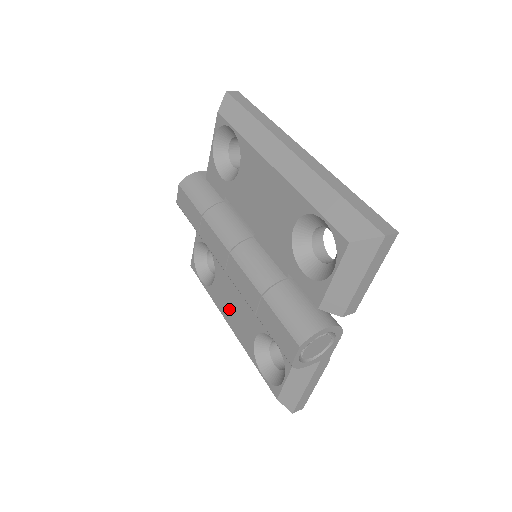
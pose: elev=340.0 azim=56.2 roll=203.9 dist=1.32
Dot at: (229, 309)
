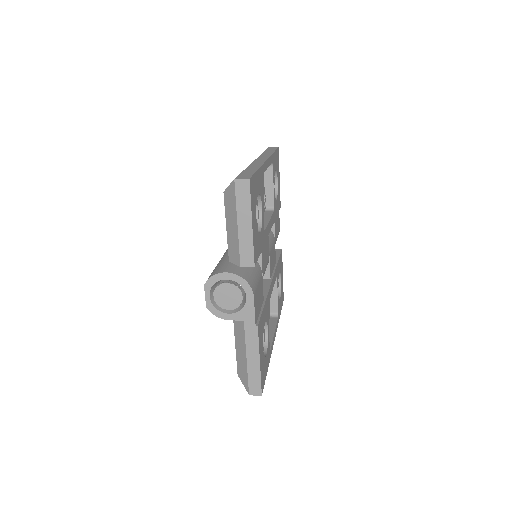
Dot at: occluded
